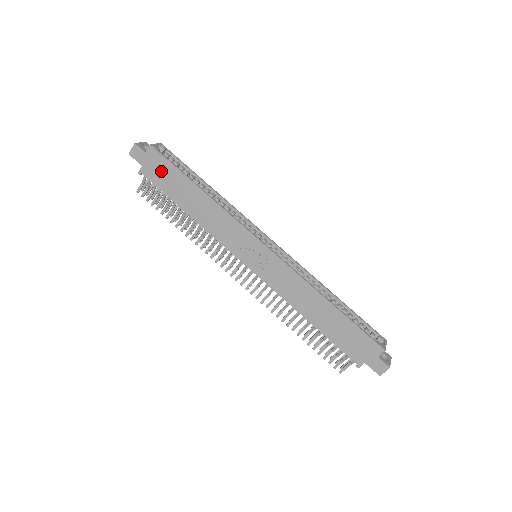
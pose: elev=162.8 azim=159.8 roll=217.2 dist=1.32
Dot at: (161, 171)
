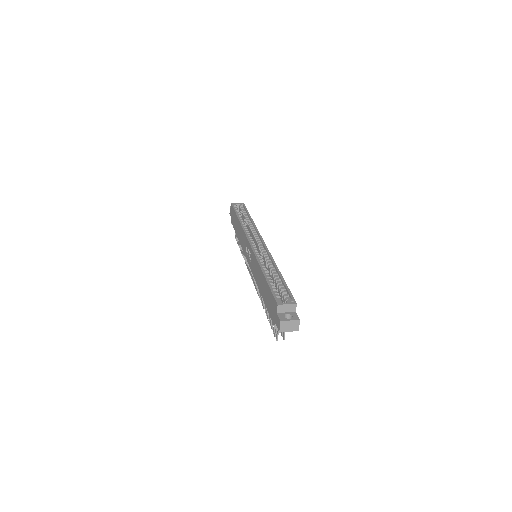
Dot at: (233, 217)
